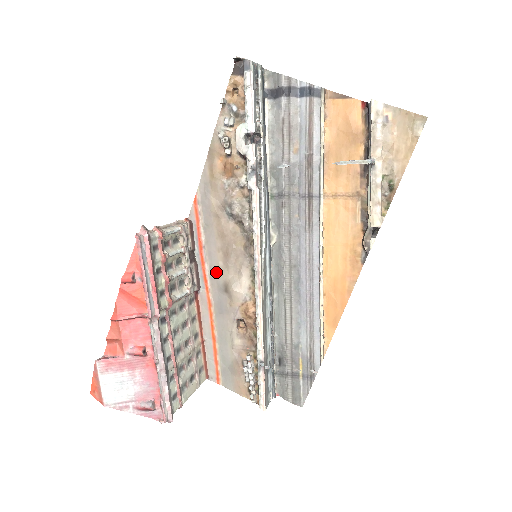
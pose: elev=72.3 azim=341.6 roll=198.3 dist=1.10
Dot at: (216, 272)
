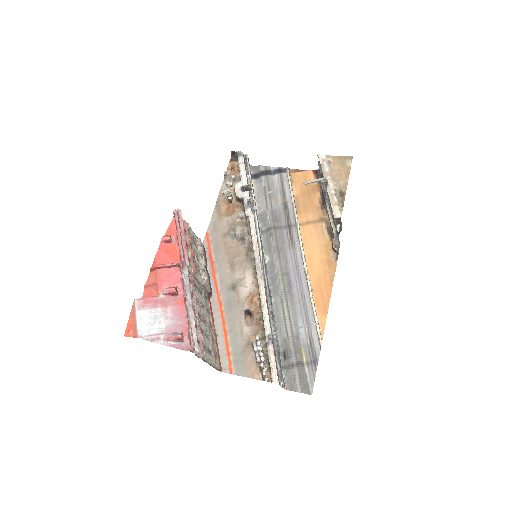
Dot at: (225, 279)
